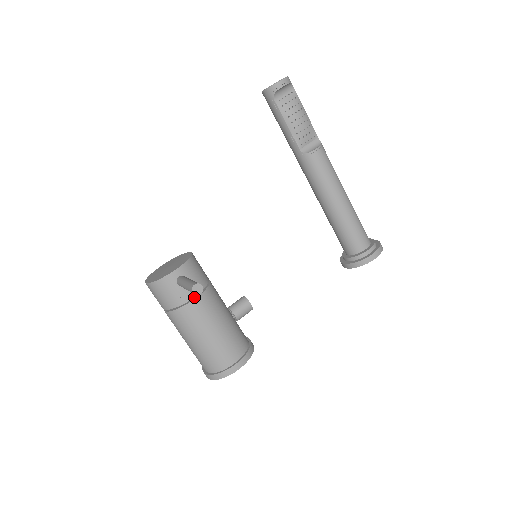
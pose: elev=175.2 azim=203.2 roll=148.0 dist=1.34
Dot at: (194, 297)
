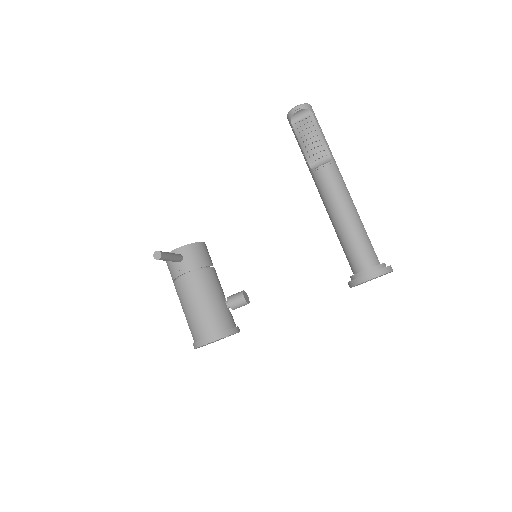
Dot at: (188, 274)
